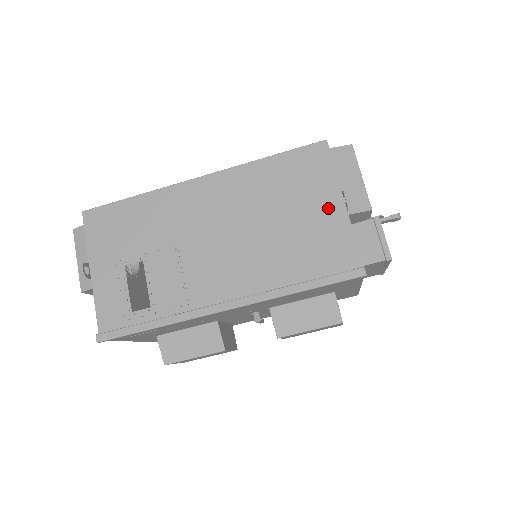
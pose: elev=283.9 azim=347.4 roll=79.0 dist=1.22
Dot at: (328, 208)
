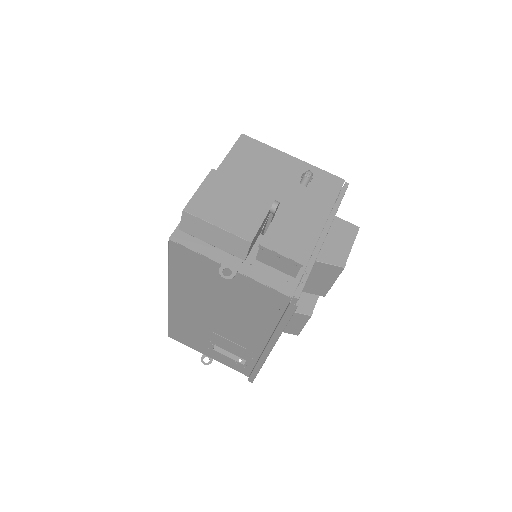
Dot at: occluded
